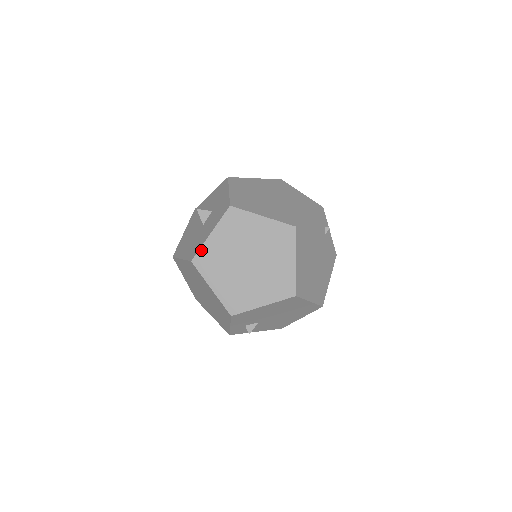
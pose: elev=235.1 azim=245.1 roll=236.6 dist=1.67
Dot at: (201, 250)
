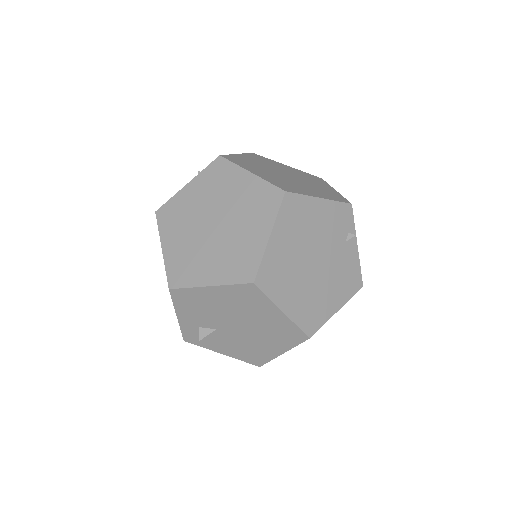
Dot at: (170, 201)
